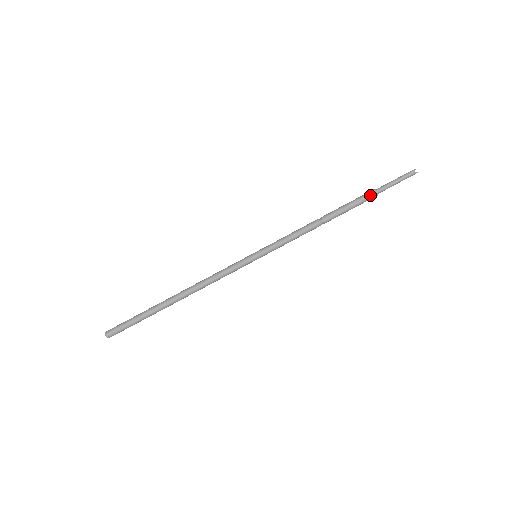
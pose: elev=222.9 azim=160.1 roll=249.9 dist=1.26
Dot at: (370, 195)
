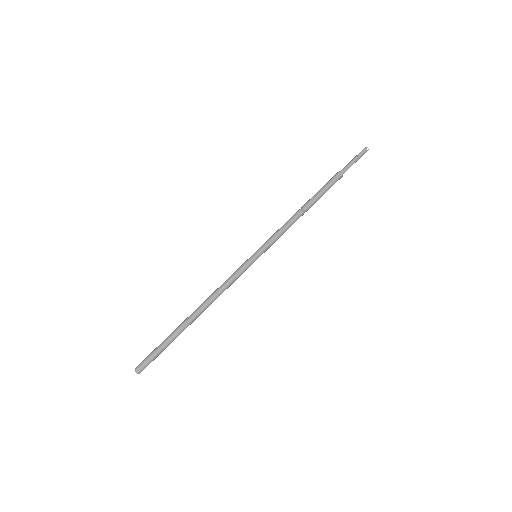
Dot at: (338, 178)
